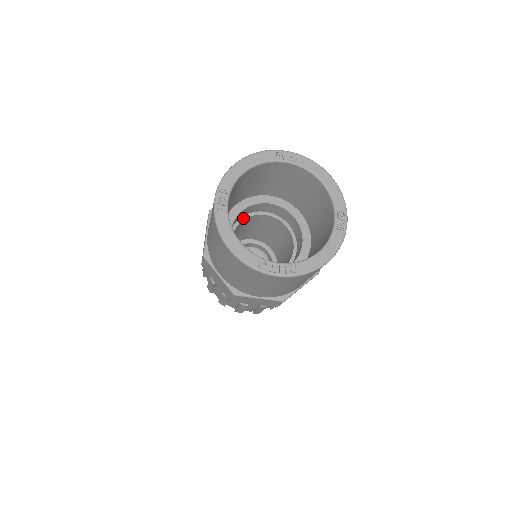
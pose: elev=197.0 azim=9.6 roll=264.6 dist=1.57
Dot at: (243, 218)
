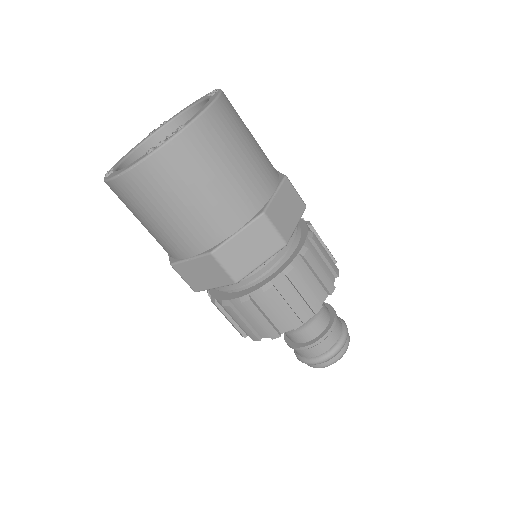
Dot at: occluded
